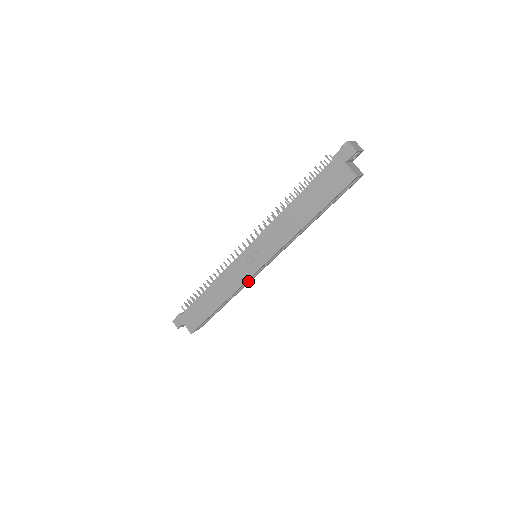
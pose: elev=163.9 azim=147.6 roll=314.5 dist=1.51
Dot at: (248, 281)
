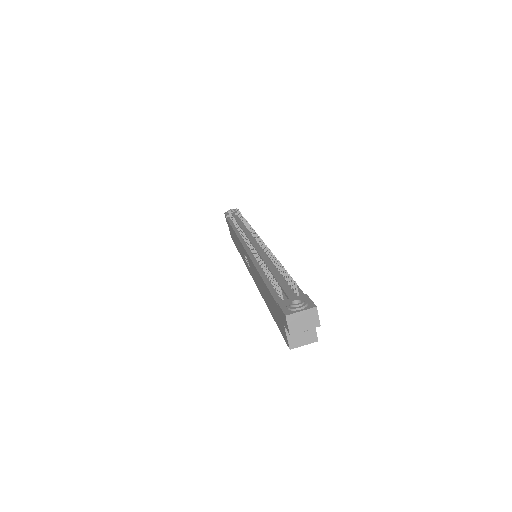
Dot at: occluded
